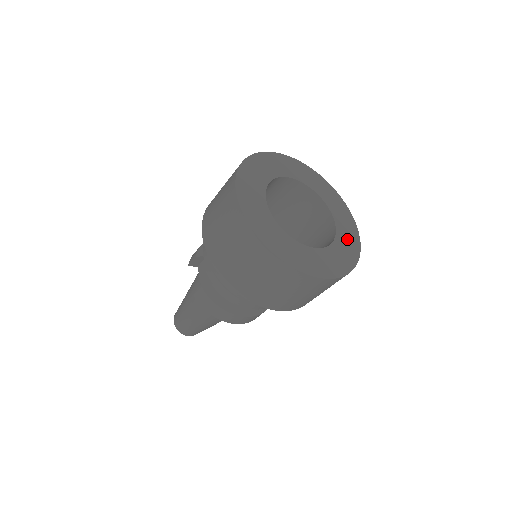
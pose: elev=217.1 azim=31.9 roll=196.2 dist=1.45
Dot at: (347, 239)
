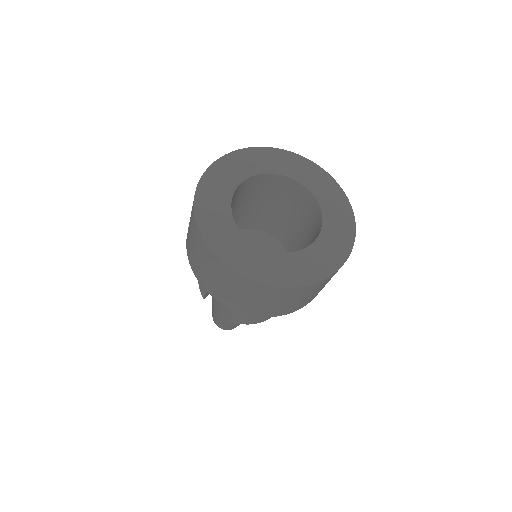
Dot at: (330, 198)
